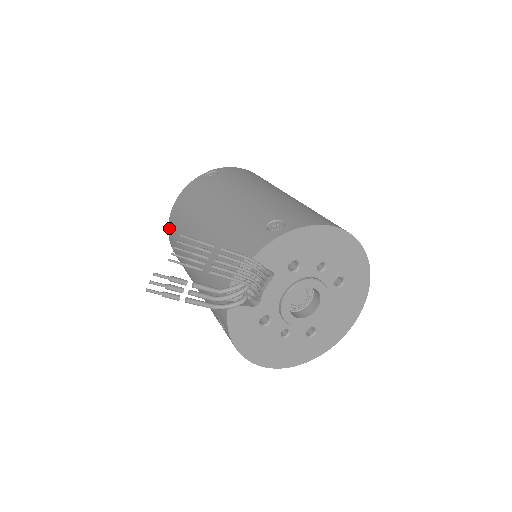
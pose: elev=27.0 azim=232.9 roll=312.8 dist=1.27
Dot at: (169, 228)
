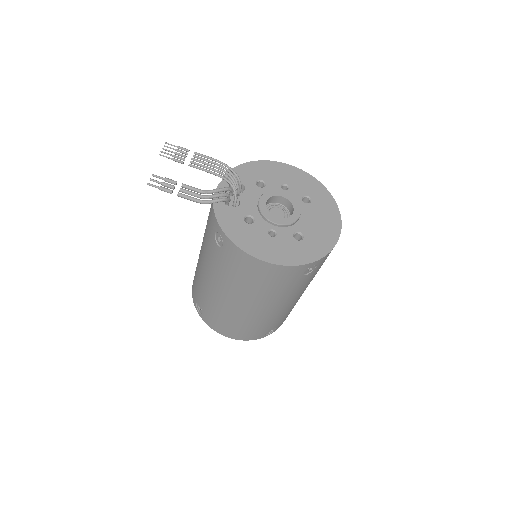
Dot at: (192, 292)
